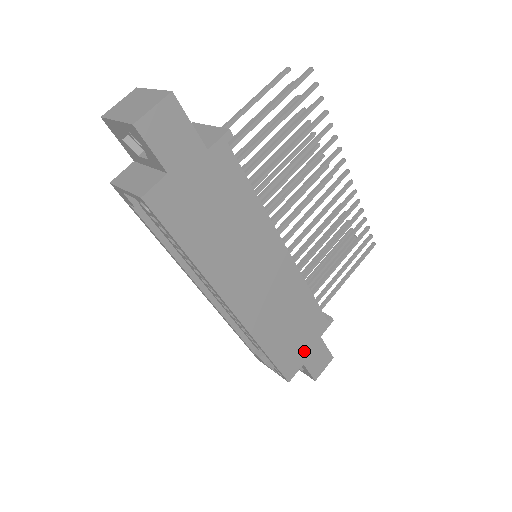
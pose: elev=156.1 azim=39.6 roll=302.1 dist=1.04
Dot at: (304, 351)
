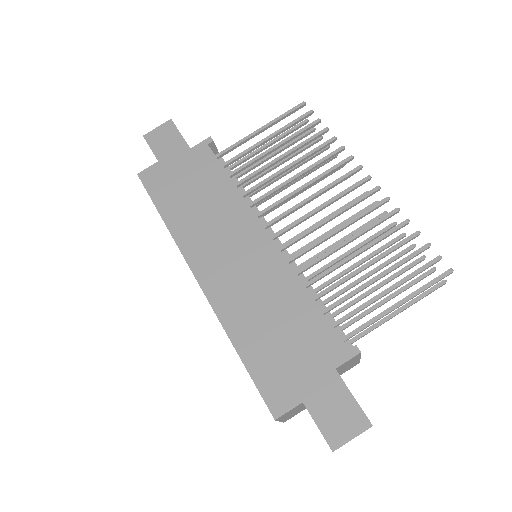
Dot at: (303, 379)
